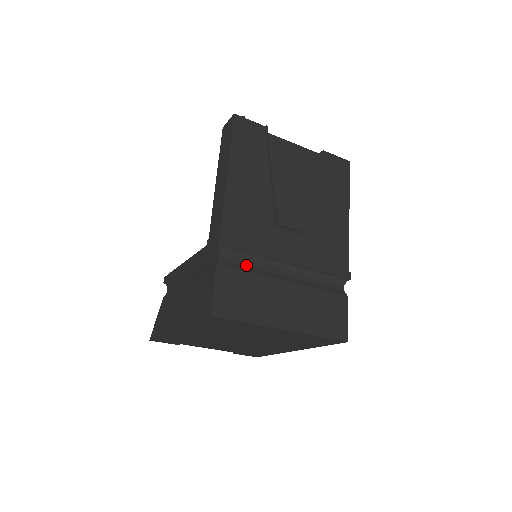
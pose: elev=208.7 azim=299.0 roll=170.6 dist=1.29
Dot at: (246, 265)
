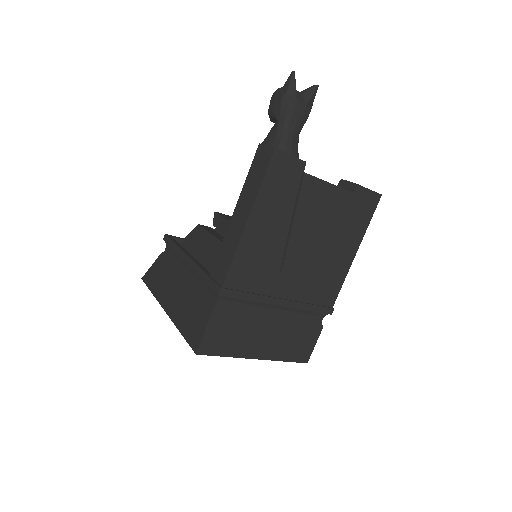
Dot at: (240, 308)
